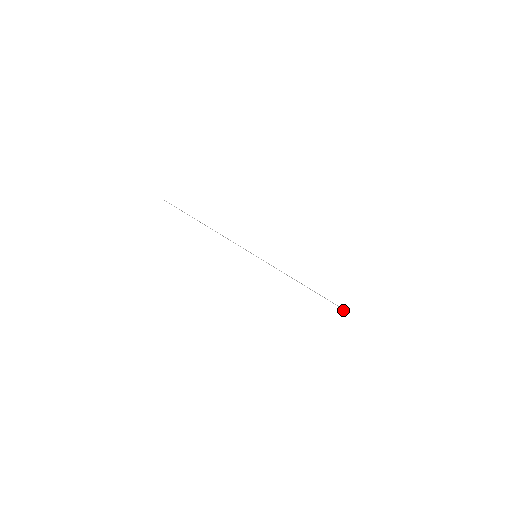
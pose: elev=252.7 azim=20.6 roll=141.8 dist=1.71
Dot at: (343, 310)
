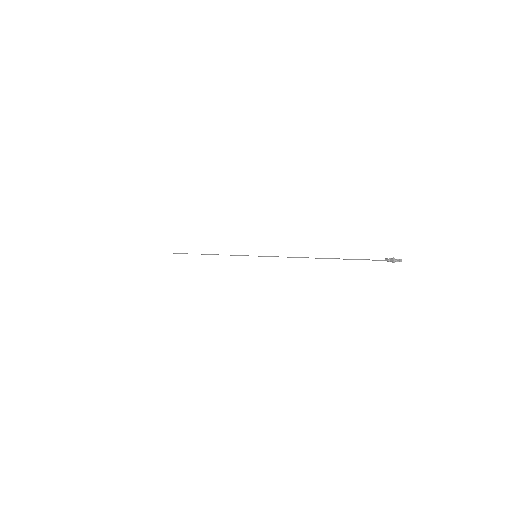
Dot at: (391, 260)
